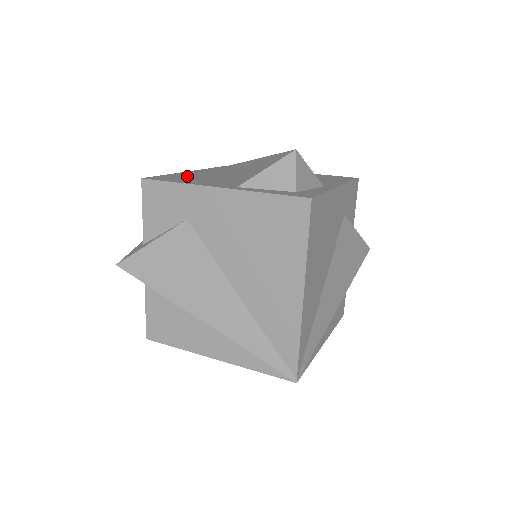
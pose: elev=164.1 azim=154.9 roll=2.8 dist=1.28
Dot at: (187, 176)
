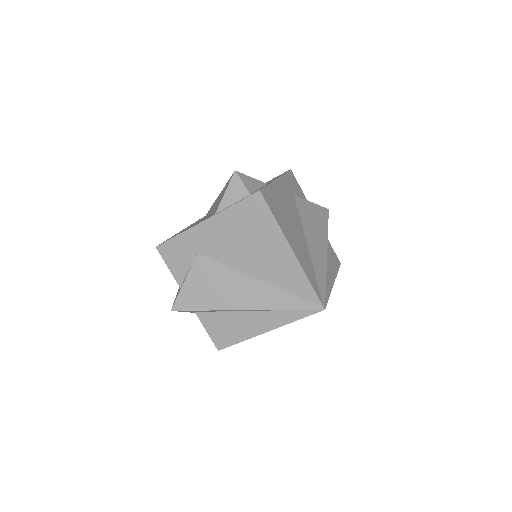
Dot at: occluded
